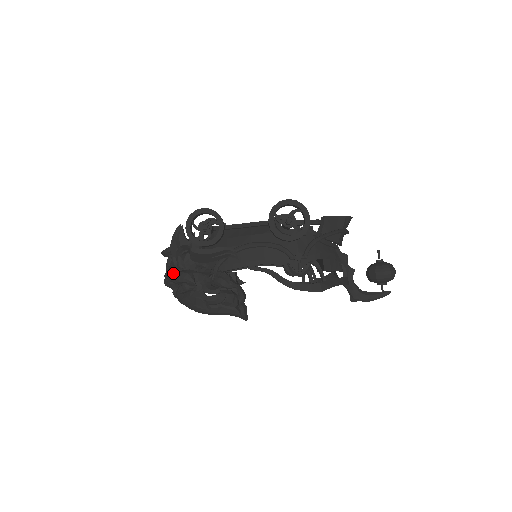
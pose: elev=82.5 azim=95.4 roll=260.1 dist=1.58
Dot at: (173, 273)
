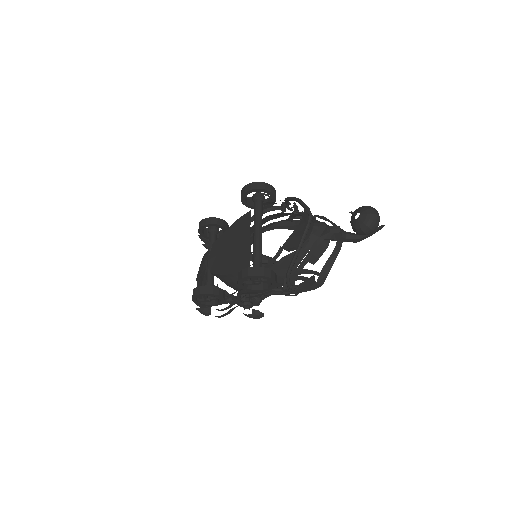
Dot at: occluded
